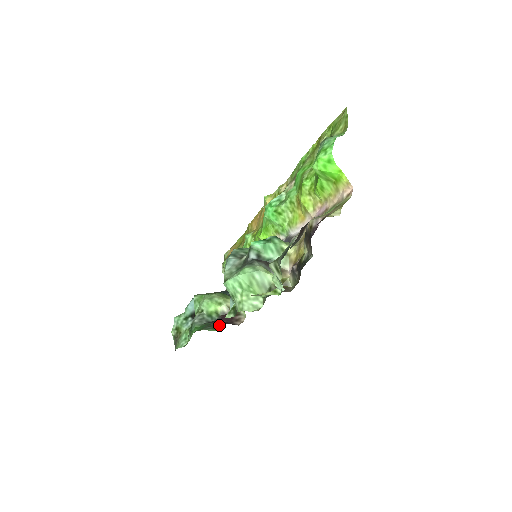
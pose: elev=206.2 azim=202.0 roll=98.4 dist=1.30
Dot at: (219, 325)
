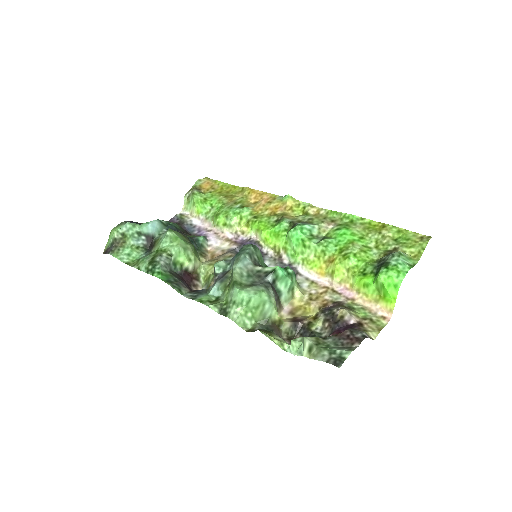
Dot at: (185, 289)
